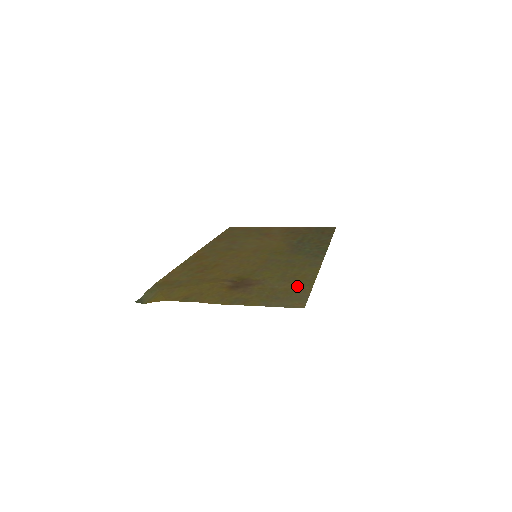
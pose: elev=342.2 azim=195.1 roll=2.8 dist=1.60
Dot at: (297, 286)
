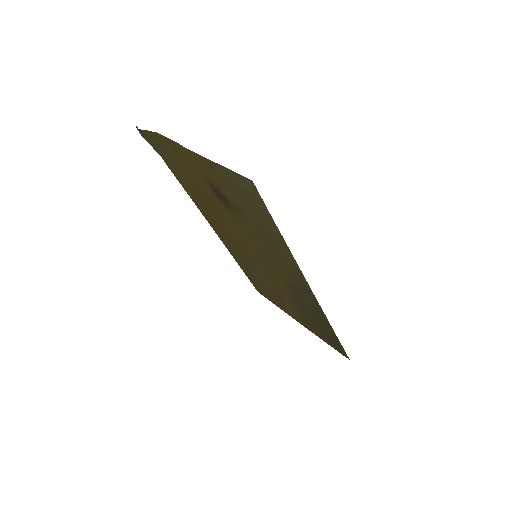
Dot at: (266, 221)
